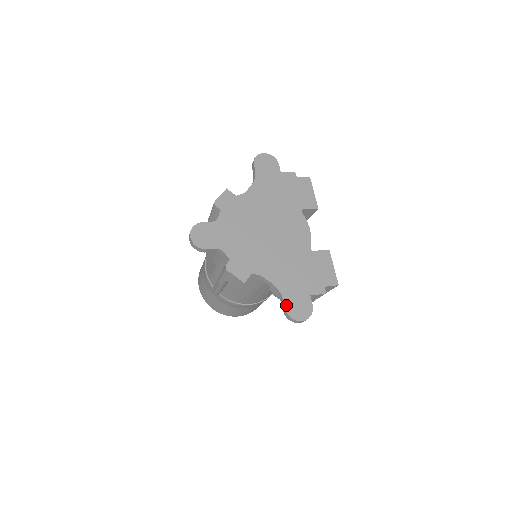
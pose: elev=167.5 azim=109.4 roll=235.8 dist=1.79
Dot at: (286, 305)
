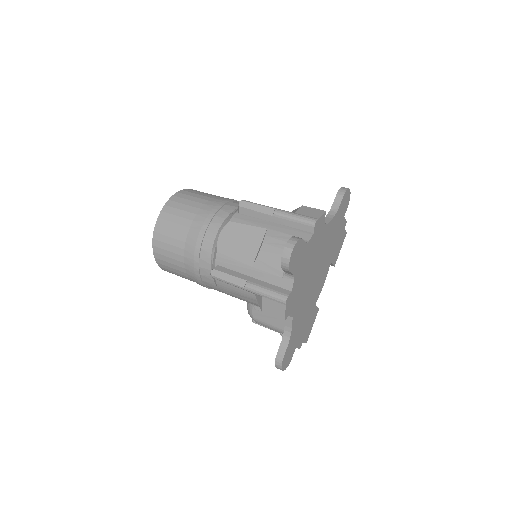
Dot at: (286, 352)
